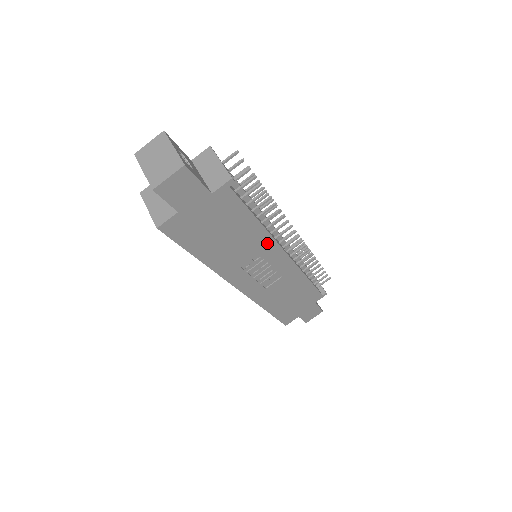
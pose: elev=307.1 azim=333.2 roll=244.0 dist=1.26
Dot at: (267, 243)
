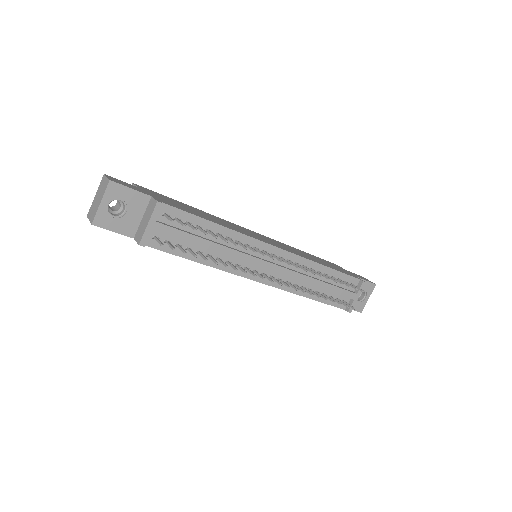
Dot at: occluded
